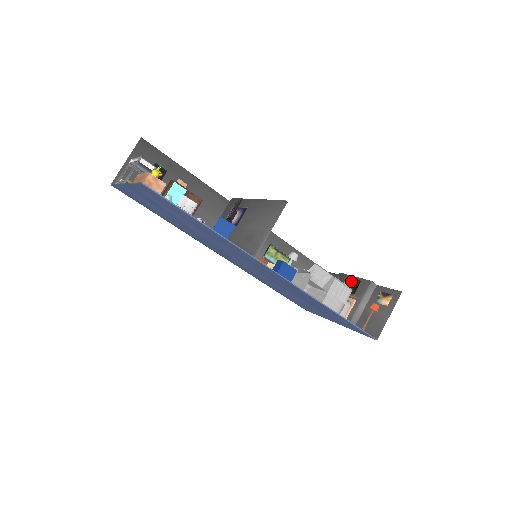
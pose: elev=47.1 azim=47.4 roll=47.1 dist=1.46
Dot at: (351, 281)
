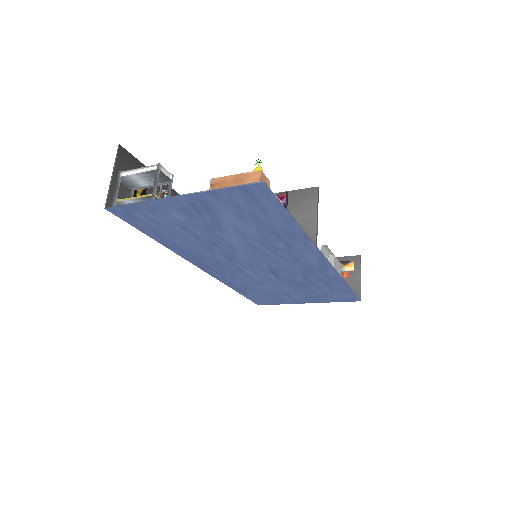
Dot at: occluded
